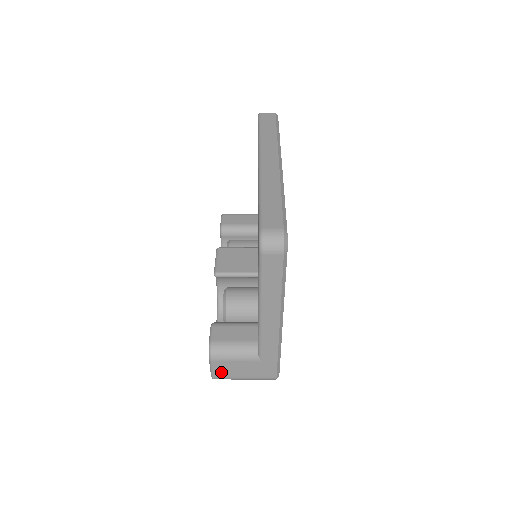
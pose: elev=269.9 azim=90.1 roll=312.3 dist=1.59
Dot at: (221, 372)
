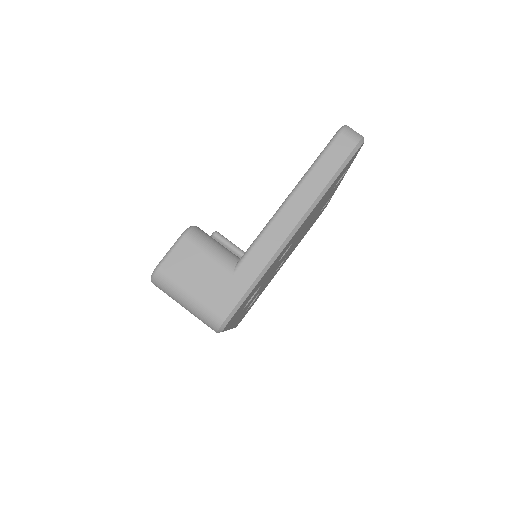
Dot at: (176, 263)
